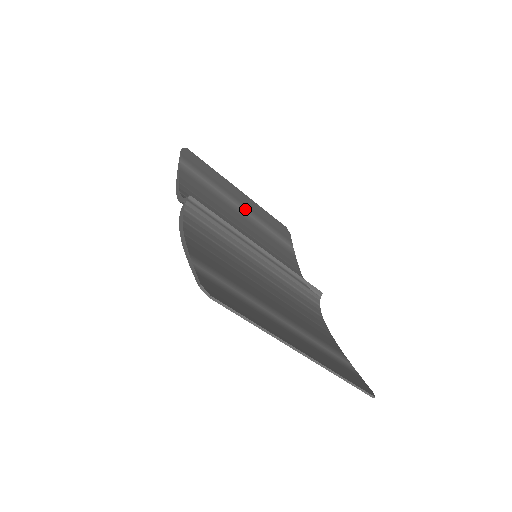
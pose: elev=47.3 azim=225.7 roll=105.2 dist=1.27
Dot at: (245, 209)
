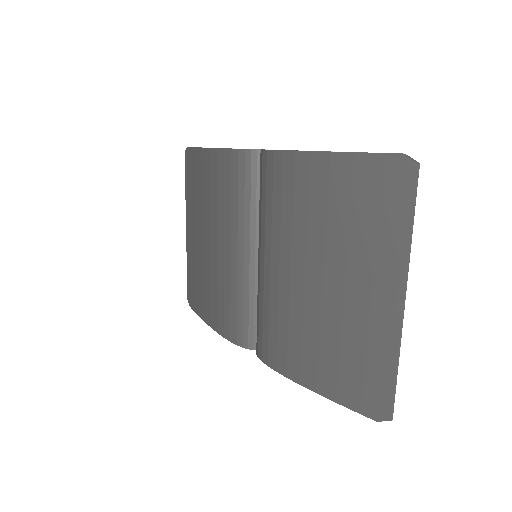
Dot at: occluded
